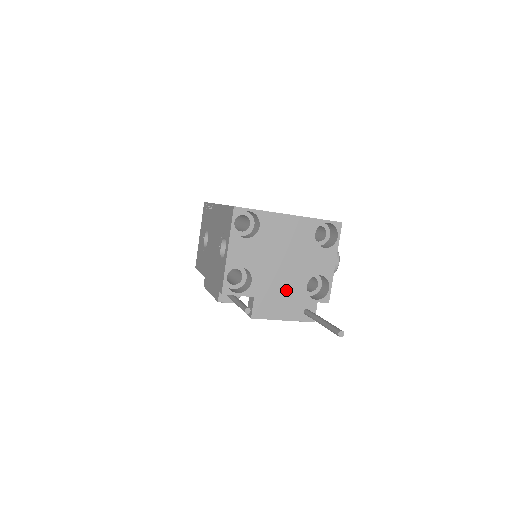
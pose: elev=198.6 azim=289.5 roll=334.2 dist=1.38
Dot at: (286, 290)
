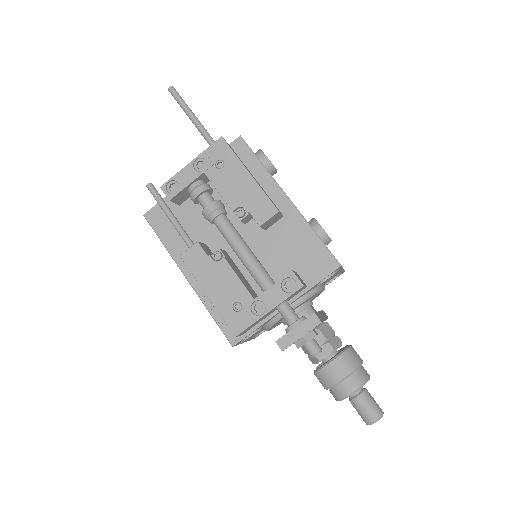
Dot at: occluded
